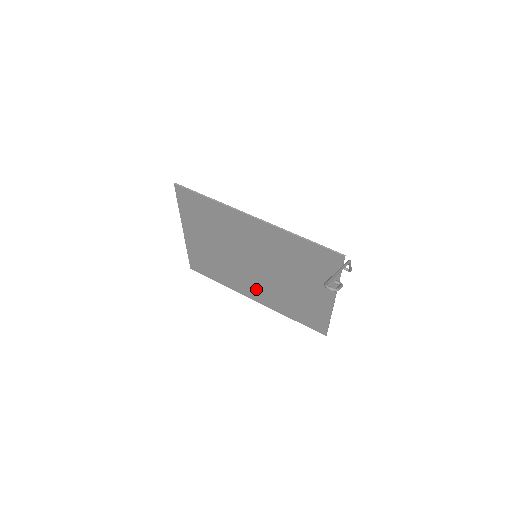
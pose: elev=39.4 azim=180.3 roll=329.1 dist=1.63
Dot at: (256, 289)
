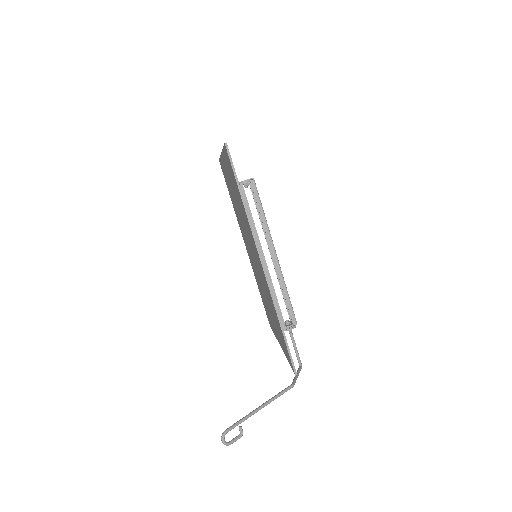
Dot at: occluded
